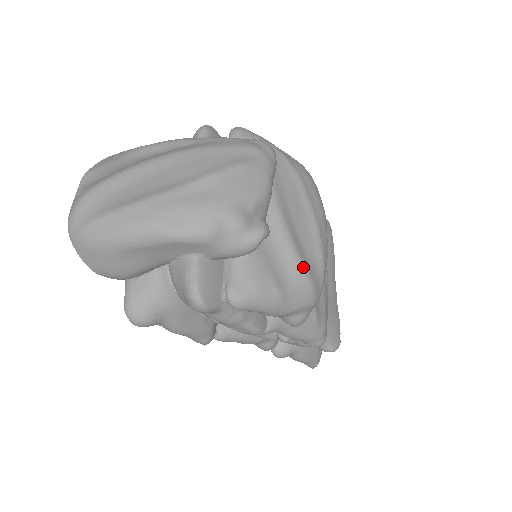
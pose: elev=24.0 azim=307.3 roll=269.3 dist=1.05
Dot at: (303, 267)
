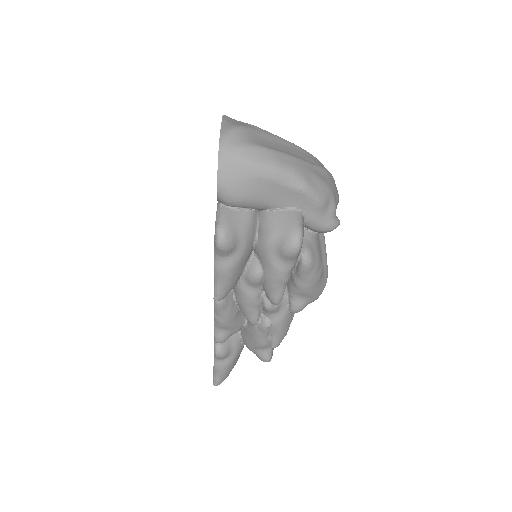
Dot at: (327, 266)
